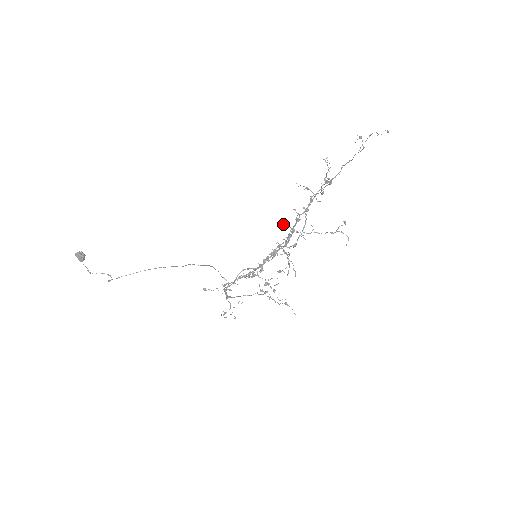
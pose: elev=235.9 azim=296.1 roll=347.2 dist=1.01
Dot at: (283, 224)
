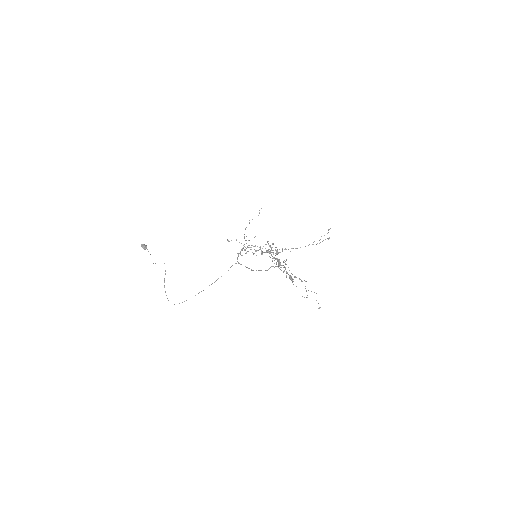
Dot at: occluded
